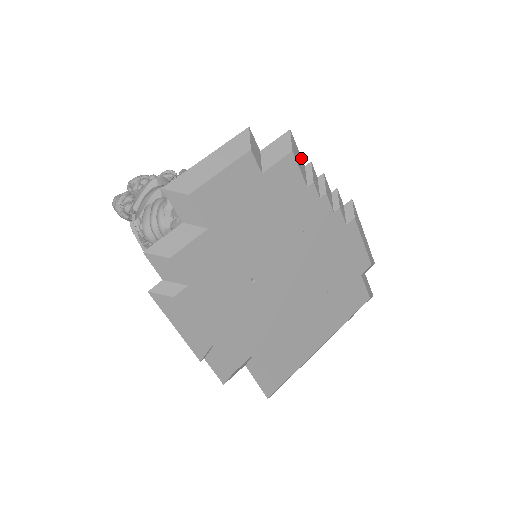
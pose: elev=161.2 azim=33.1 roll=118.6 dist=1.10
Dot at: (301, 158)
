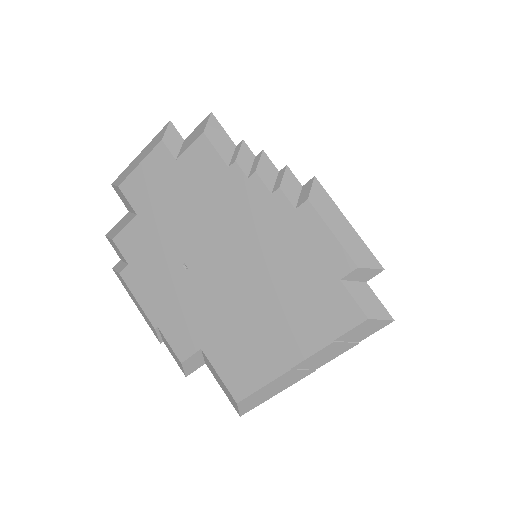
Dot at: (229, 138)
